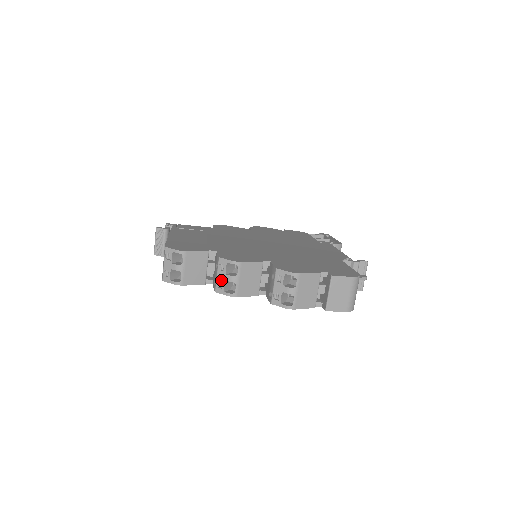
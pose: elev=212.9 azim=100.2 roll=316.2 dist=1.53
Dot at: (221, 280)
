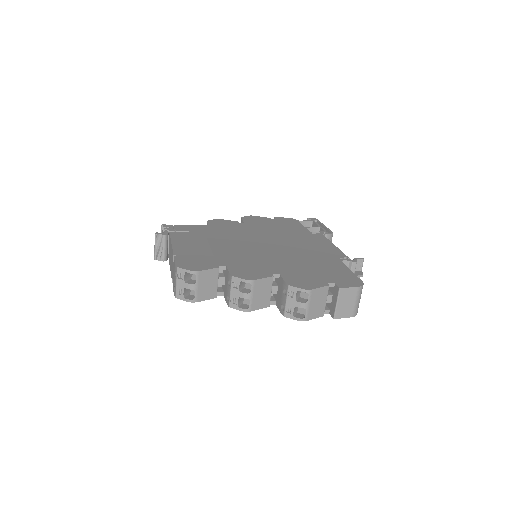
Dot at: (235, 297)
